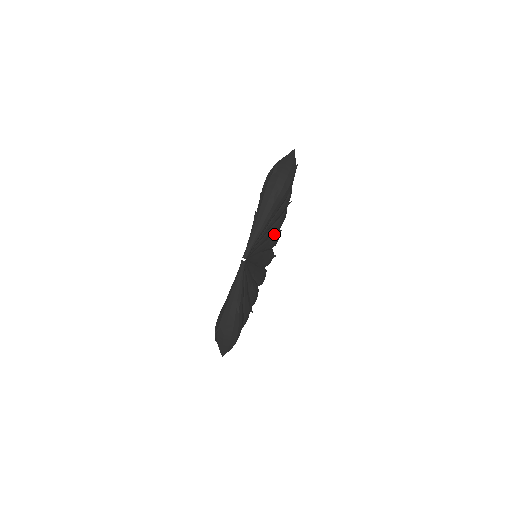
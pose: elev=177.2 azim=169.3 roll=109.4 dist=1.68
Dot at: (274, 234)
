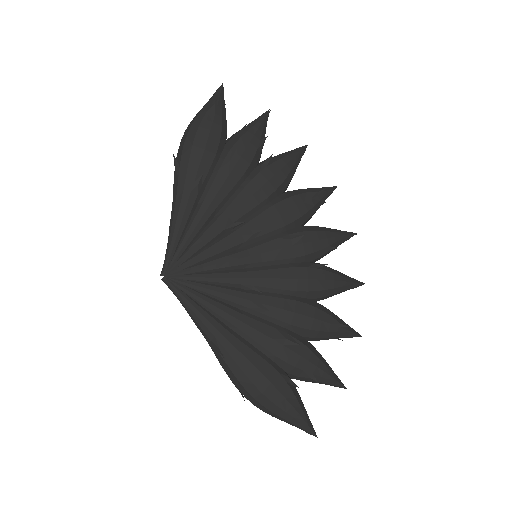
Dot at: (263, 208)
